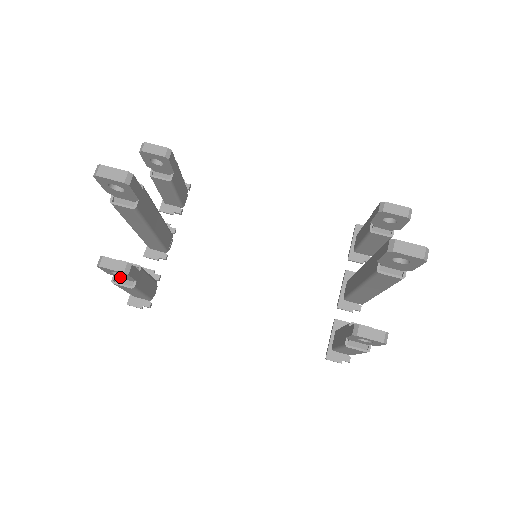
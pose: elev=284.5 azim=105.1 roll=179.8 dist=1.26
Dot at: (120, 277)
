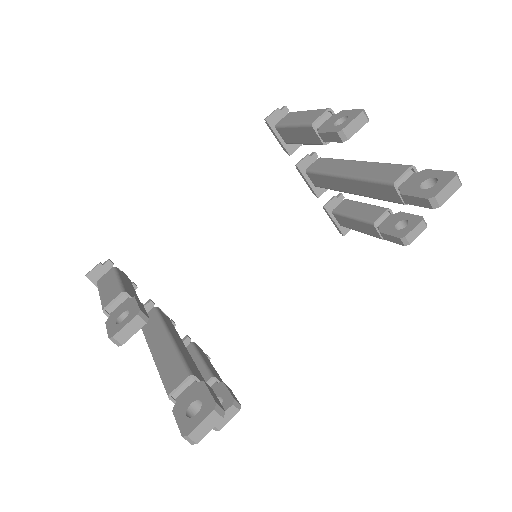
Dot at: occluded
